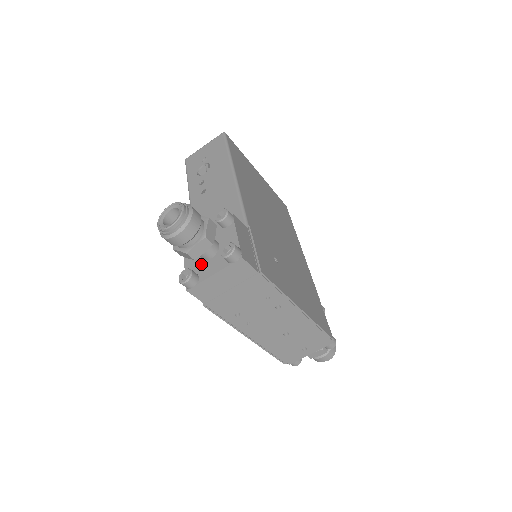
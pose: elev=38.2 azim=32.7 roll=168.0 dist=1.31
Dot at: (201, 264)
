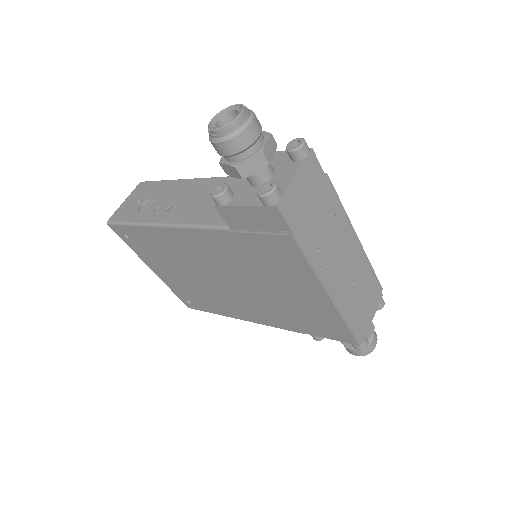
Dot at: occluded
